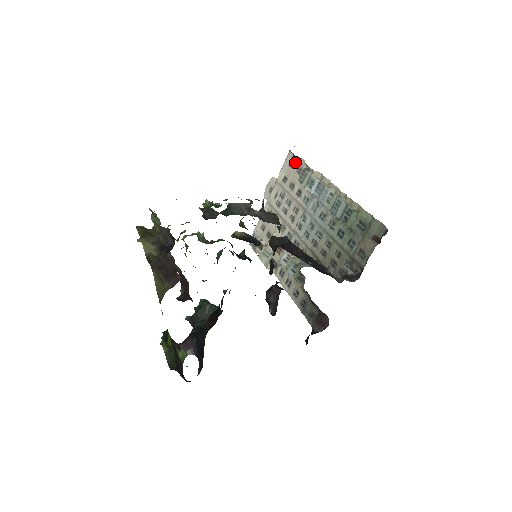
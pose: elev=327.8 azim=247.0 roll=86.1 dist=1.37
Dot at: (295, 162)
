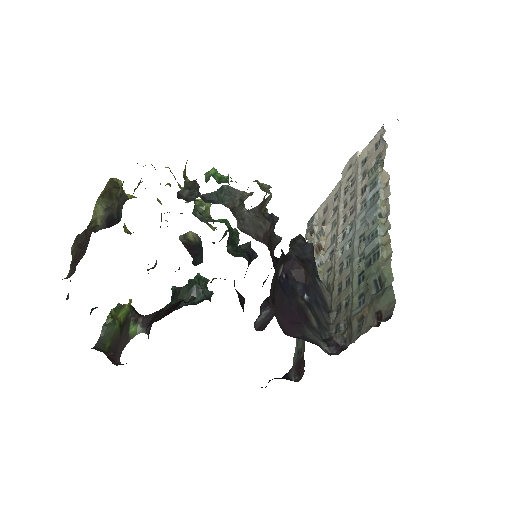
Dot at: (380, 144)
